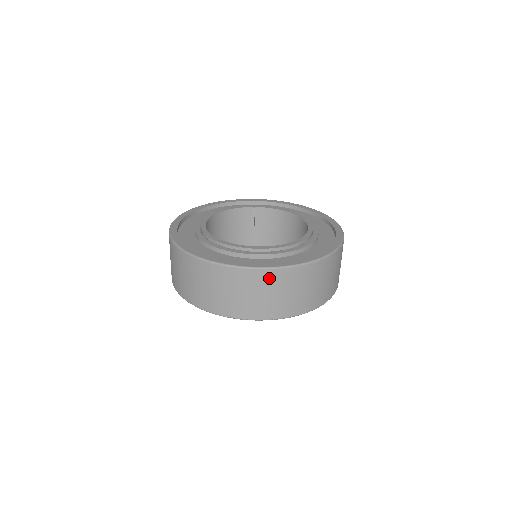
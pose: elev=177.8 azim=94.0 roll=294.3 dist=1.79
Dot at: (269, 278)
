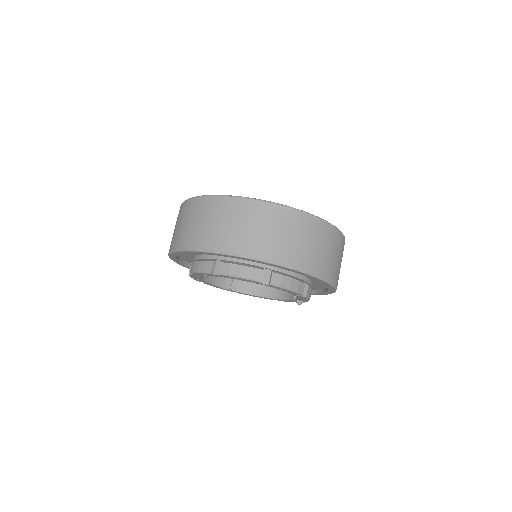
Dot at: (309, 224)
